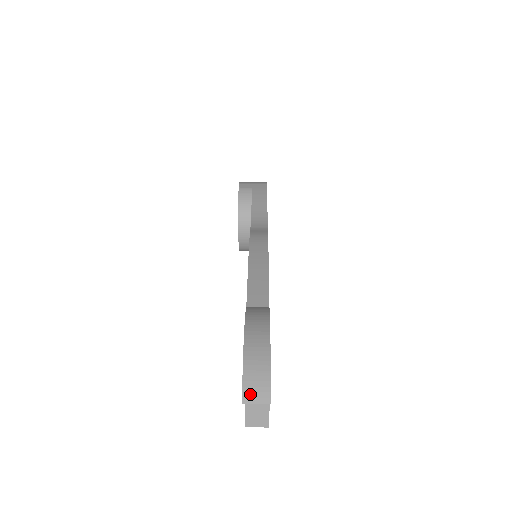
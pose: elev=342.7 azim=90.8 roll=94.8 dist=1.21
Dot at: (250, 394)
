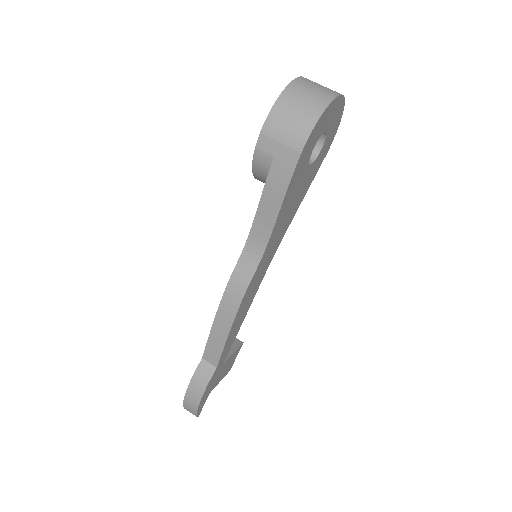
Dot at: occluded
